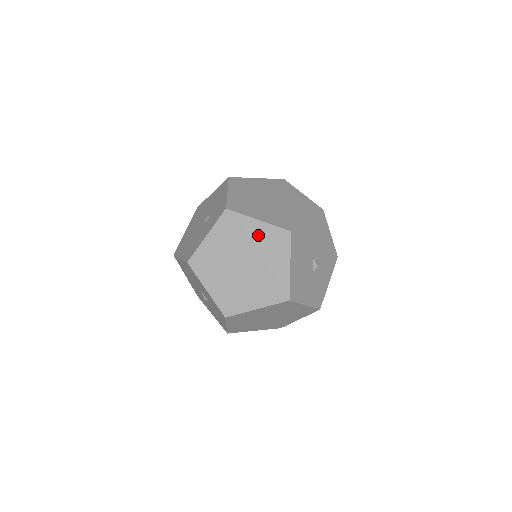
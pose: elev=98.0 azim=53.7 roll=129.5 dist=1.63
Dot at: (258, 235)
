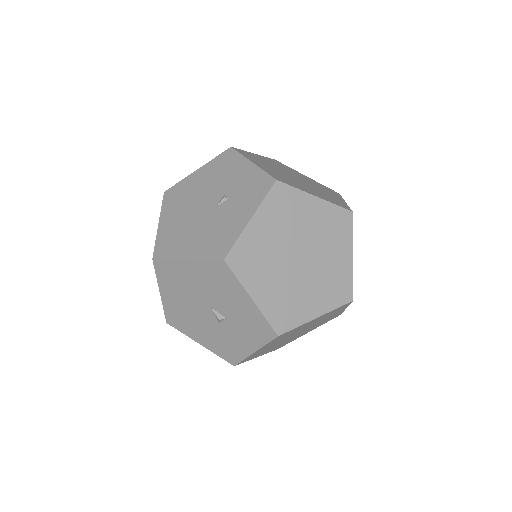
Dot at: (316, 217)
